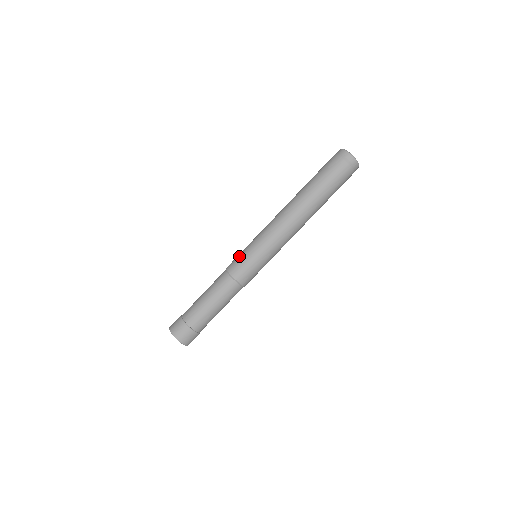
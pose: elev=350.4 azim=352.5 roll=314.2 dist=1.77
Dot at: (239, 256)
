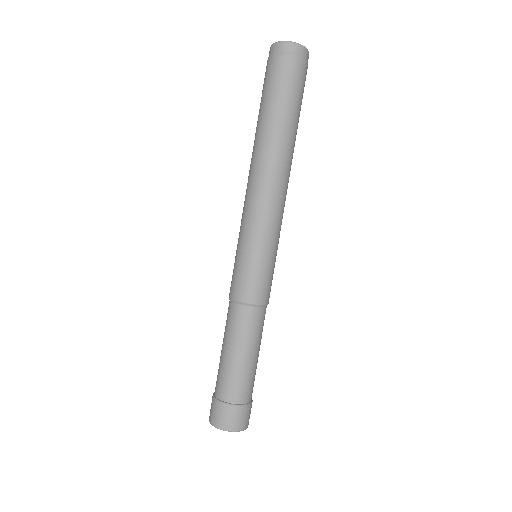
Dot at: (237, 272)
